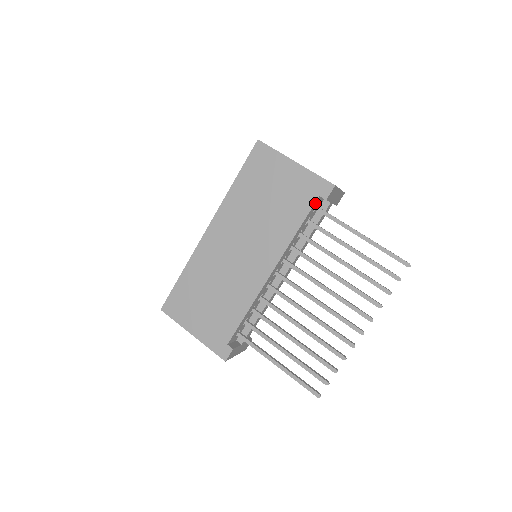
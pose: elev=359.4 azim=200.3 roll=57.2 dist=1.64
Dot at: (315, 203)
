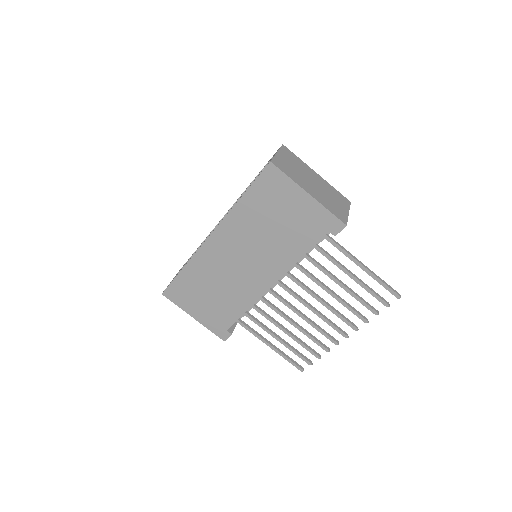
Dot at: (323, 236)
